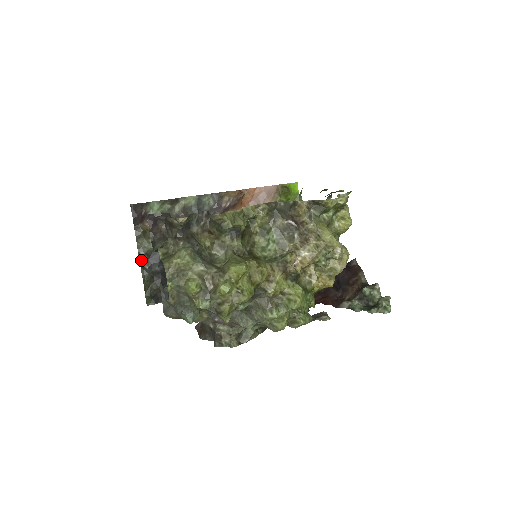
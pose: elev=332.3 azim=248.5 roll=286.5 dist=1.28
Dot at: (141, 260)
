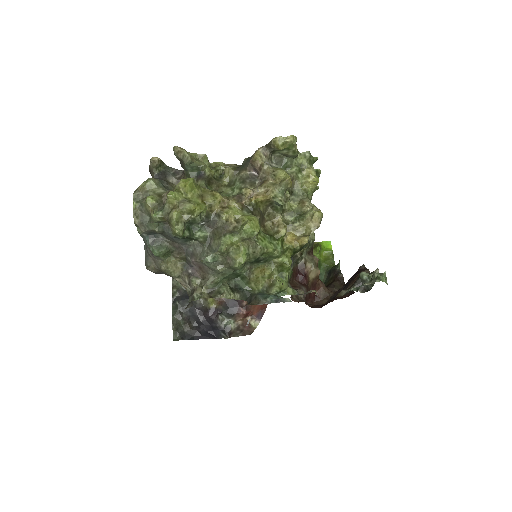
Dot at: (173, 296)
